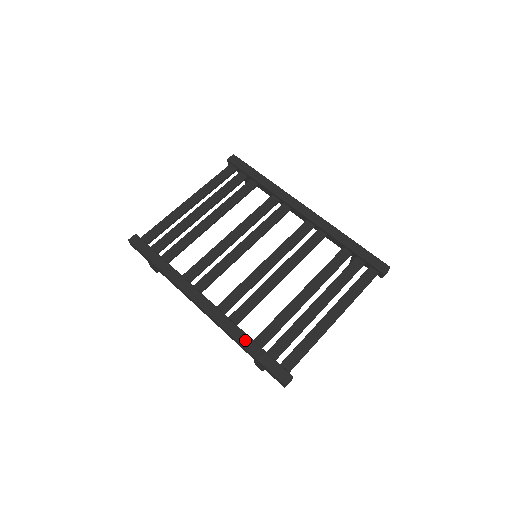
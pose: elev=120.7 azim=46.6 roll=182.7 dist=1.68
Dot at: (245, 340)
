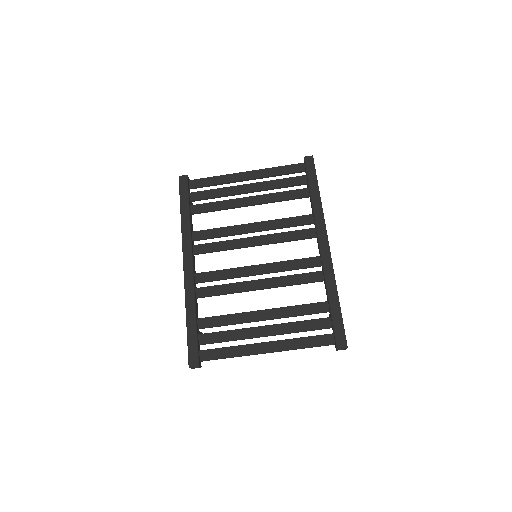
Dot at: (191, 314)
